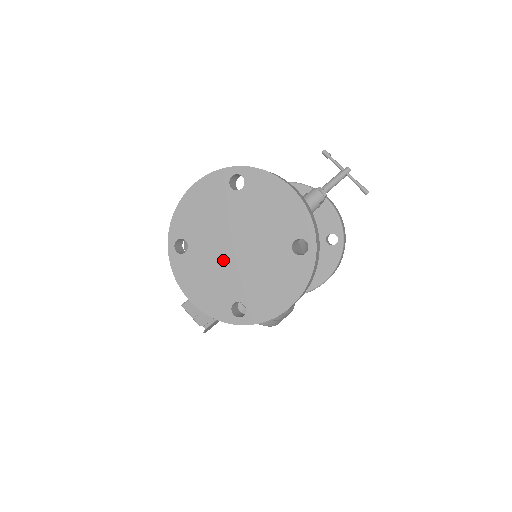
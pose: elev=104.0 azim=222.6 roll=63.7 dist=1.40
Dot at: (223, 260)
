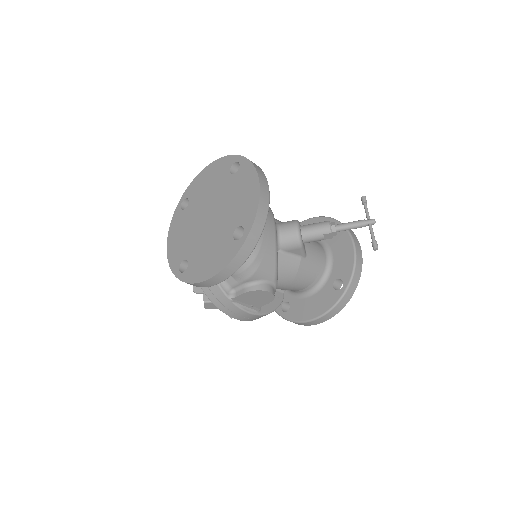
Dot at: (197, 224)
